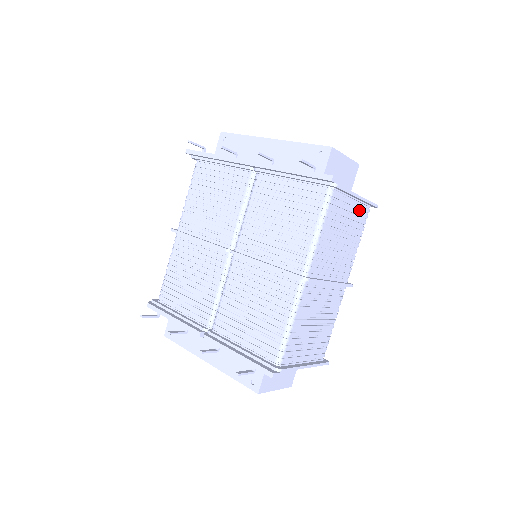
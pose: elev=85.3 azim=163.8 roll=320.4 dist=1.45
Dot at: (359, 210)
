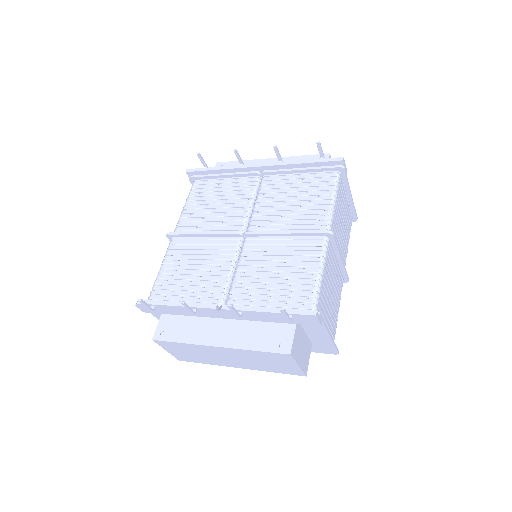
Dot at: (348, 213)
